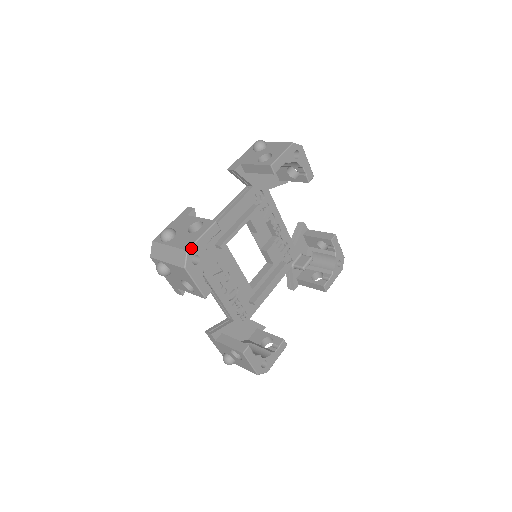
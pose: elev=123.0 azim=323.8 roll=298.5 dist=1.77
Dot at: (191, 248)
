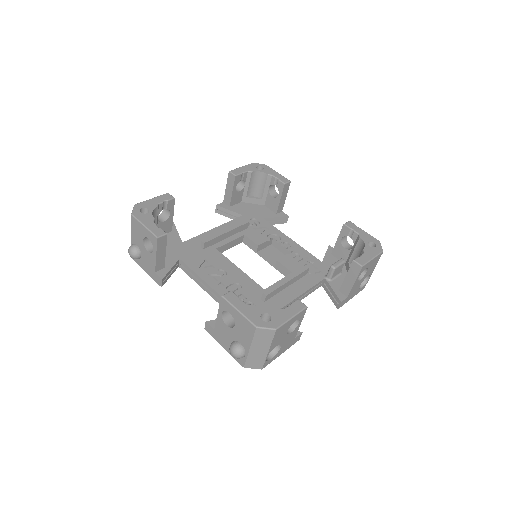
Dot at: (139, 204)
